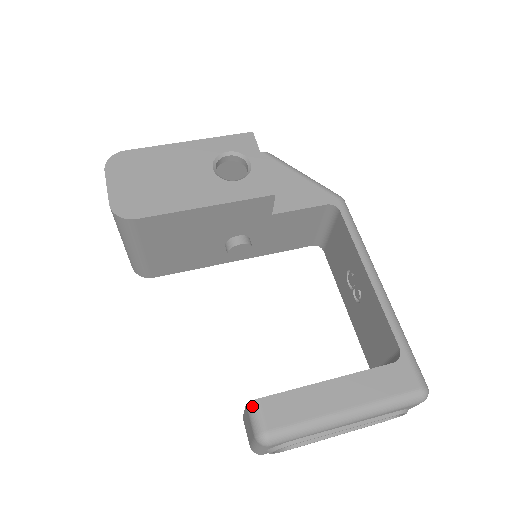
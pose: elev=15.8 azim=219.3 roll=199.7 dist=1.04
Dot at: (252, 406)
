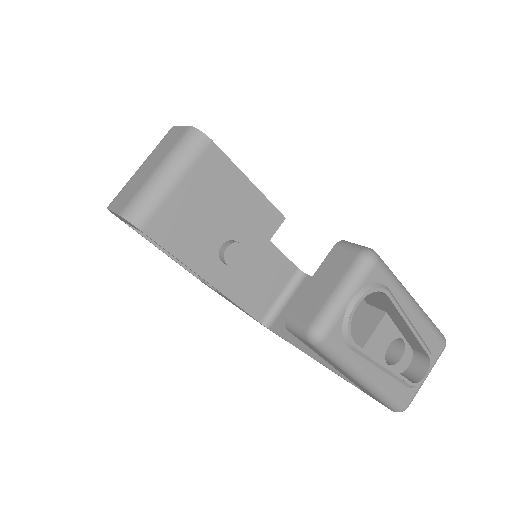
Dot at: (346, 241)
